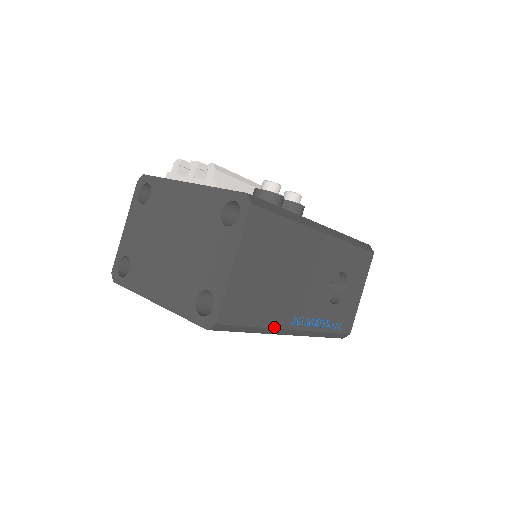
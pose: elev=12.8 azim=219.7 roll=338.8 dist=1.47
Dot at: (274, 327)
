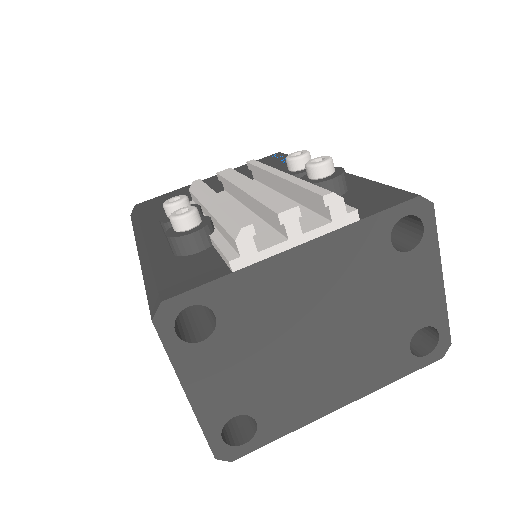
Dot at: occluded
